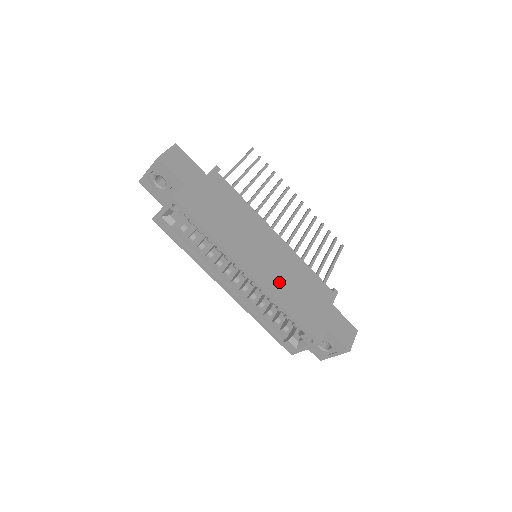
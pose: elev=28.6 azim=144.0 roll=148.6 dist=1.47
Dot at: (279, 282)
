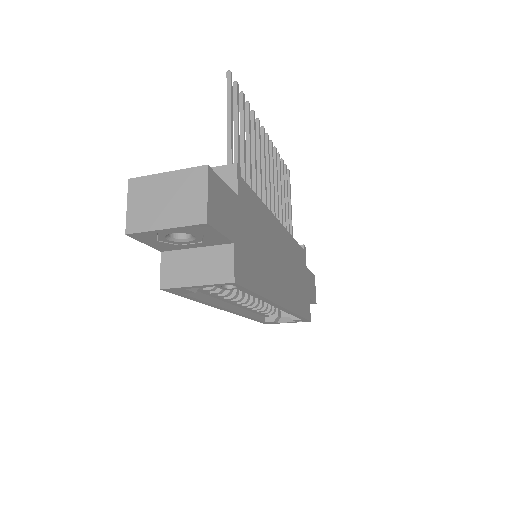
Dot at: (292, 288)
